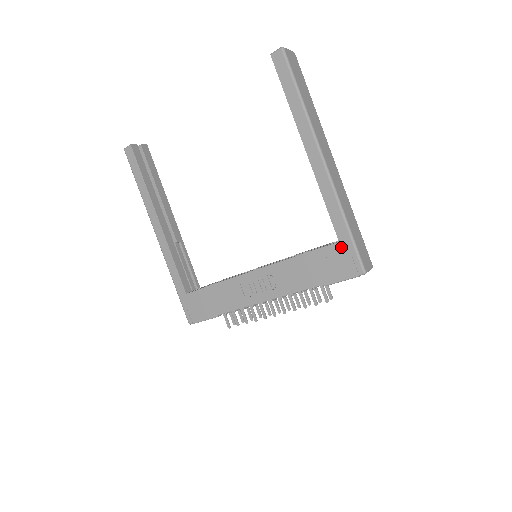
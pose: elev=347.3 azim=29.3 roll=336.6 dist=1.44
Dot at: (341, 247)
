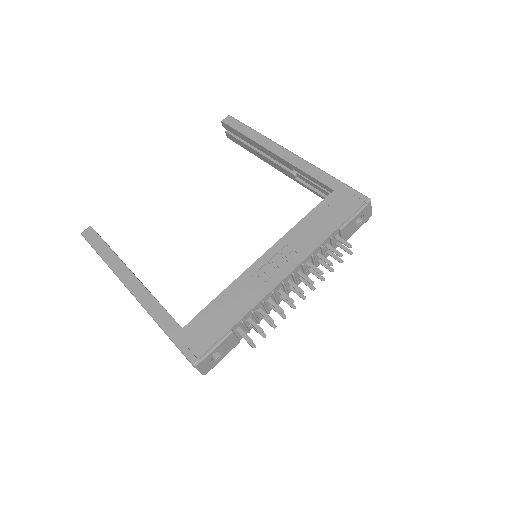
Dot at: (338, 193)
